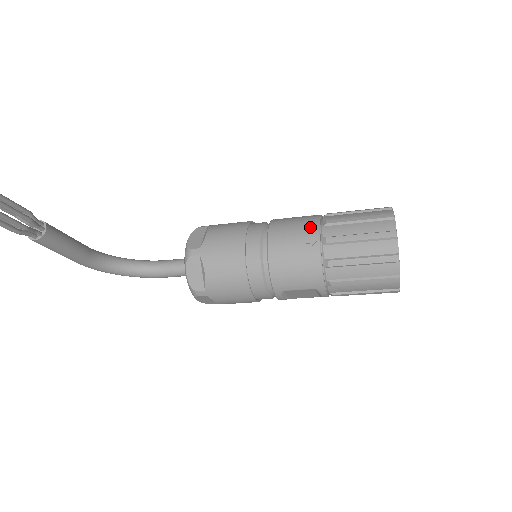
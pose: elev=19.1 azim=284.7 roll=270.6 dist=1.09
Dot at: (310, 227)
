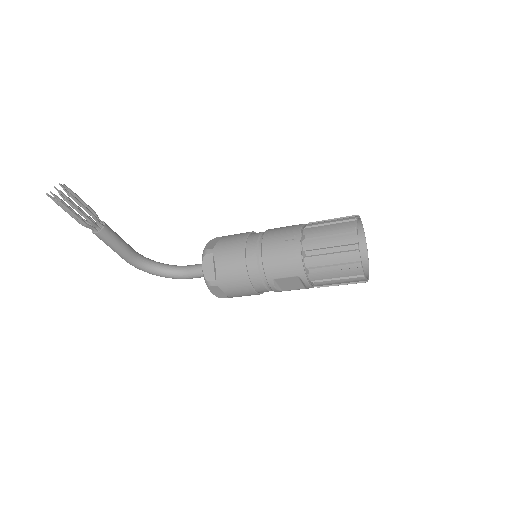
Dot at: (294, 229)
